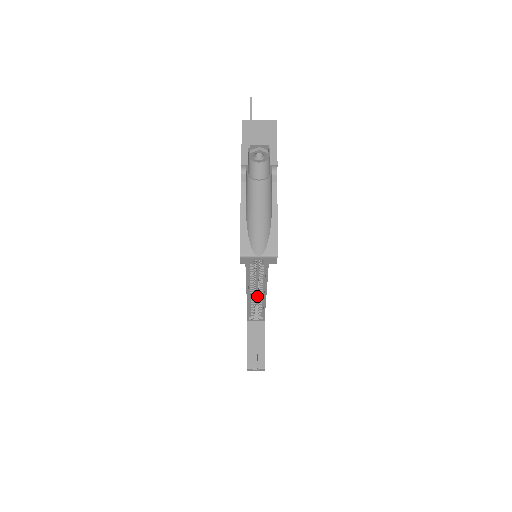
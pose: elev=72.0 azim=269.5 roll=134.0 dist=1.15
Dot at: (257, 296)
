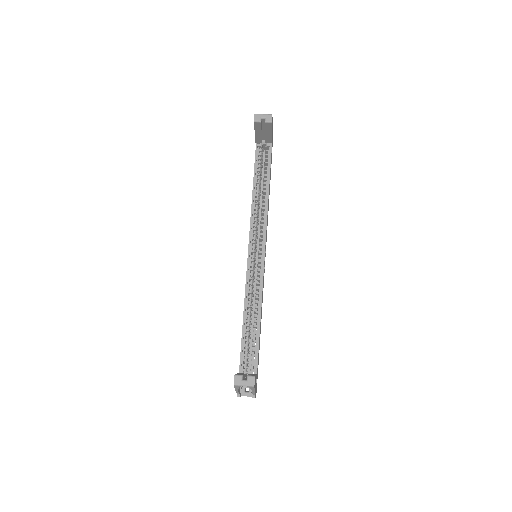
Dot at: (251, 351)
